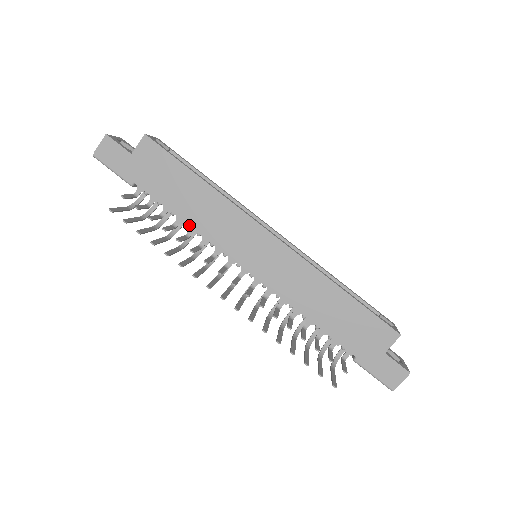
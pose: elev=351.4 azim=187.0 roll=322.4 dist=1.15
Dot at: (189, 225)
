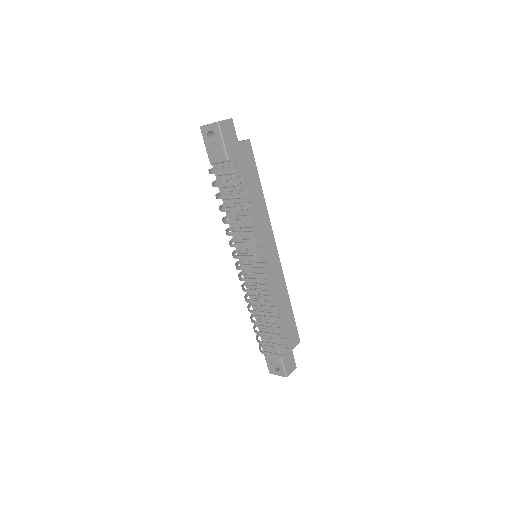
Dot at: (246, 211)
